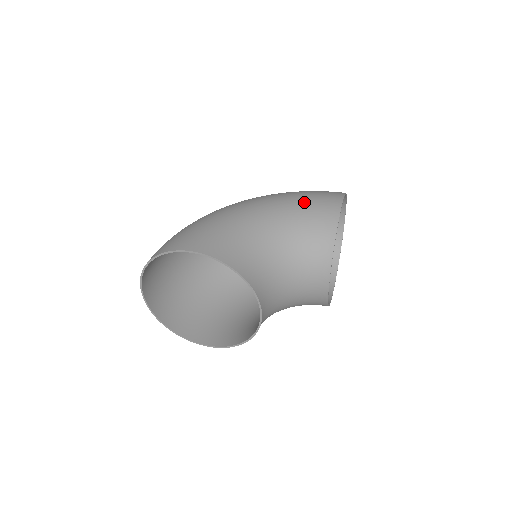
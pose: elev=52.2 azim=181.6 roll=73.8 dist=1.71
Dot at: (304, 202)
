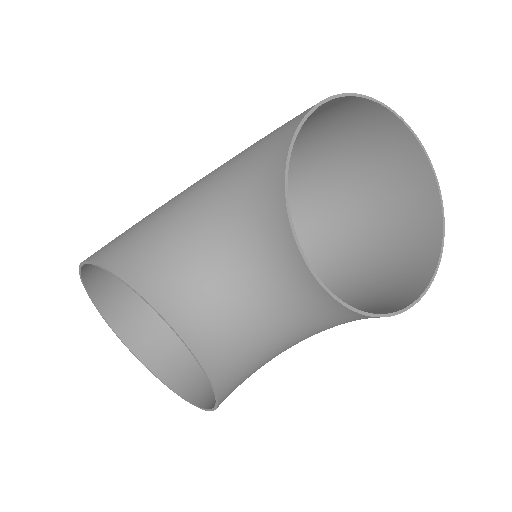
Dot at: (262, 139)
